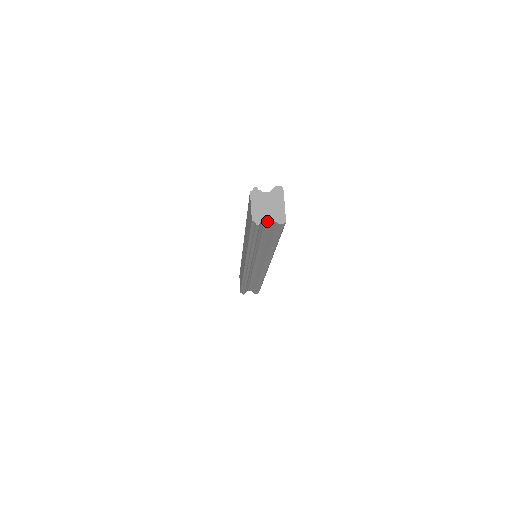
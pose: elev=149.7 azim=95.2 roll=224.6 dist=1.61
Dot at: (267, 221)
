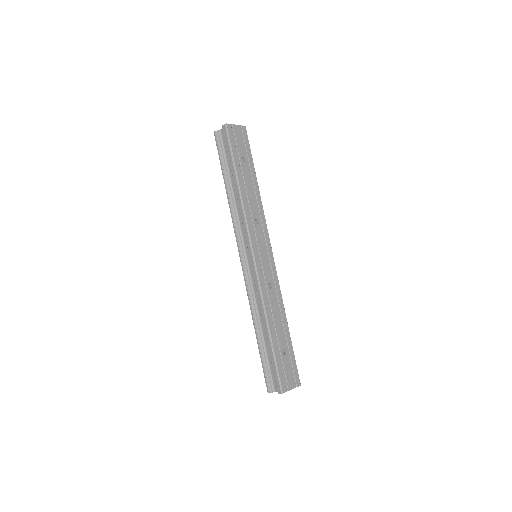
Dot at: (223, 135)
